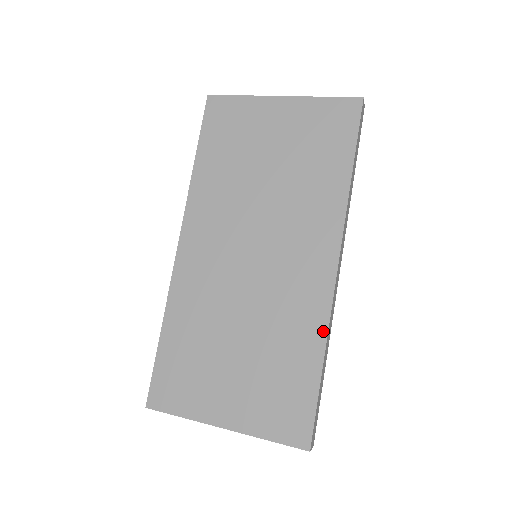
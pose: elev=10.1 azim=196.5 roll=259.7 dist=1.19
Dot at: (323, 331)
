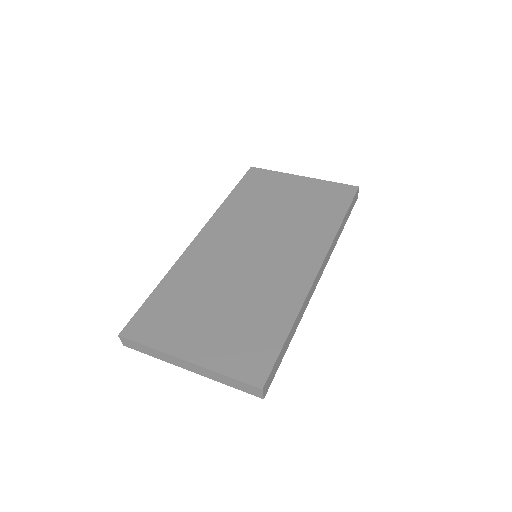
Dot at: (298, 305)
